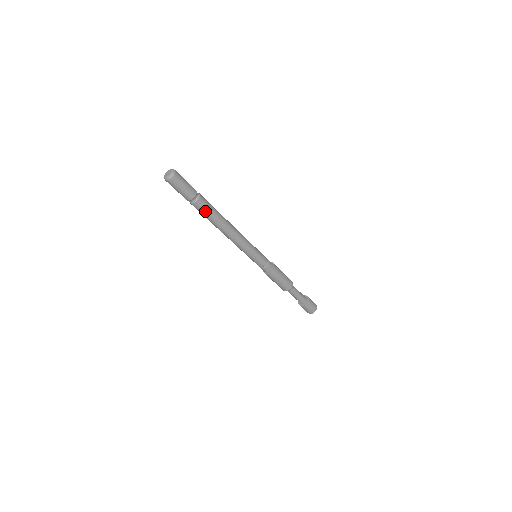
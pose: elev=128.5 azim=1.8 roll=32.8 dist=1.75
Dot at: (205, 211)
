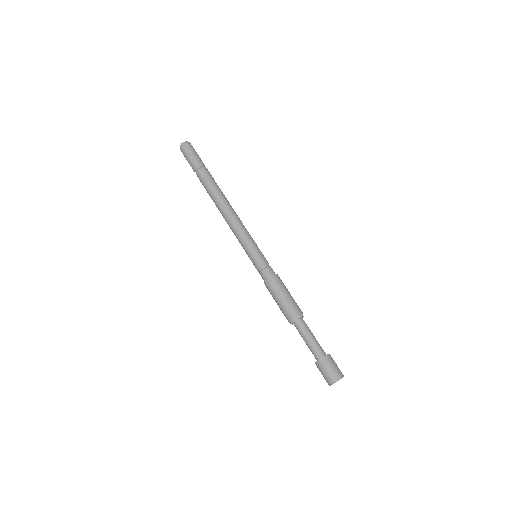
Dot at: (205, 181)
